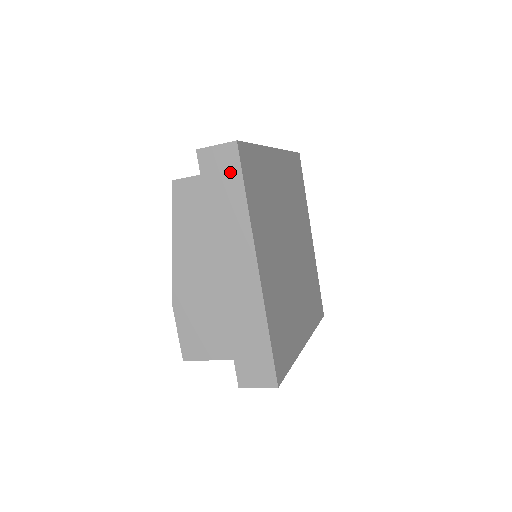
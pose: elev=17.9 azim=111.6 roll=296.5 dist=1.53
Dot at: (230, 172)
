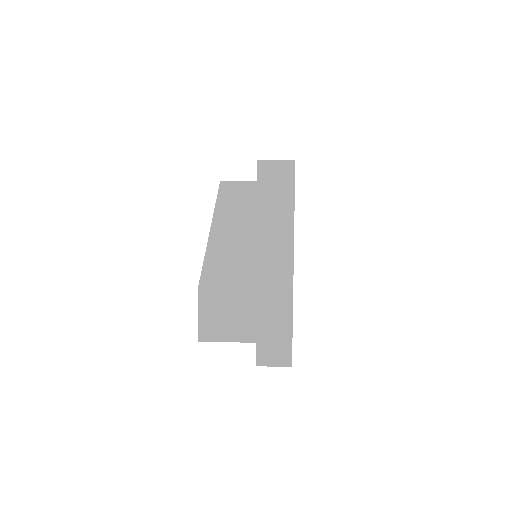
Dot at: (284, 185)
